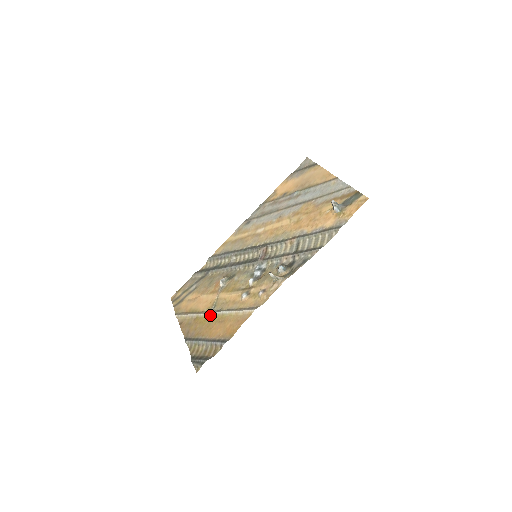
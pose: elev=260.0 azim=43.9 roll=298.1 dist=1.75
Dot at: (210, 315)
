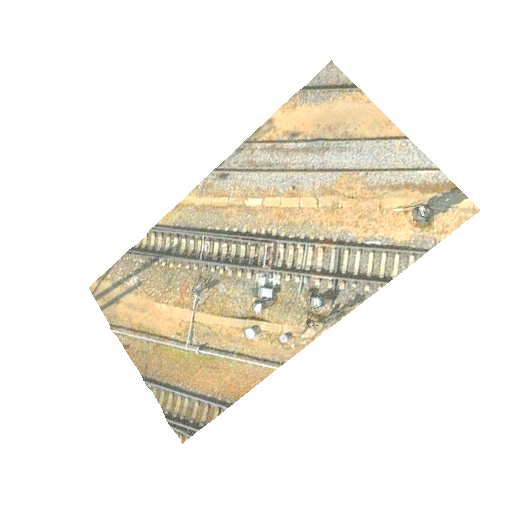
Dot at: (186, 350)
